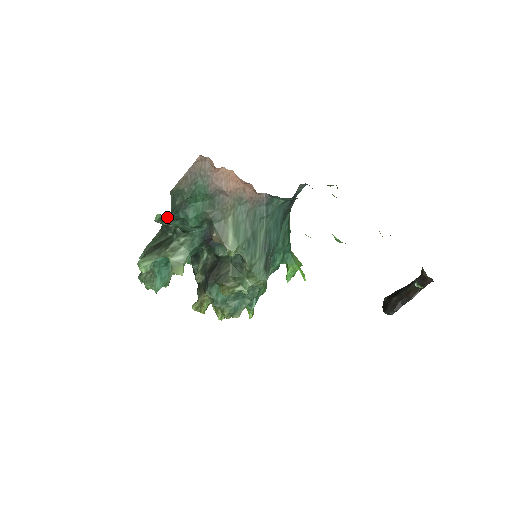
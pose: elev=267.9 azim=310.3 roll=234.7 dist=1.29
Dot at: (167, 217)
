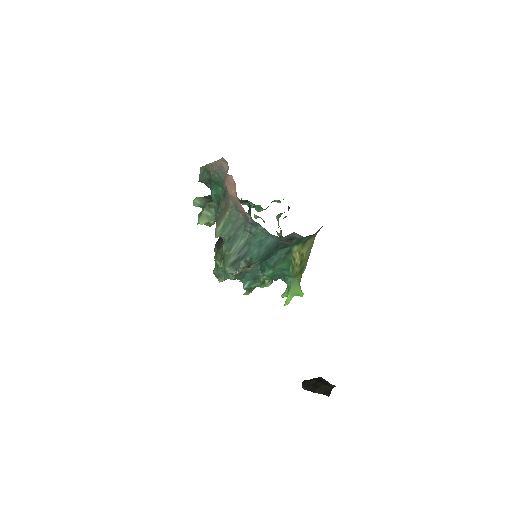
Dot at: occluded
